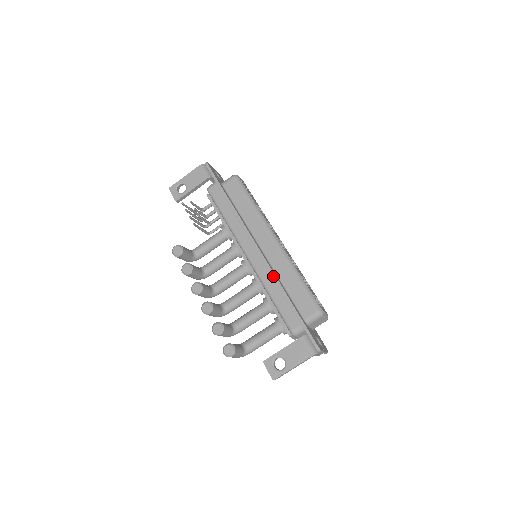
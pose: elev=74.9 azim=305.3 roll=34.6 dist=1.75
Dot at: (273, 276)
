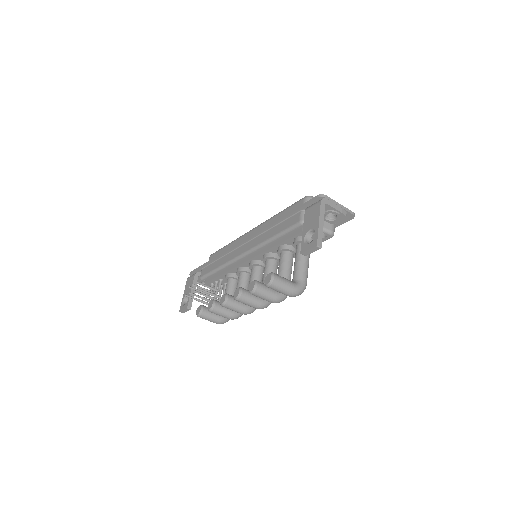
Dot at: (262, 230)
